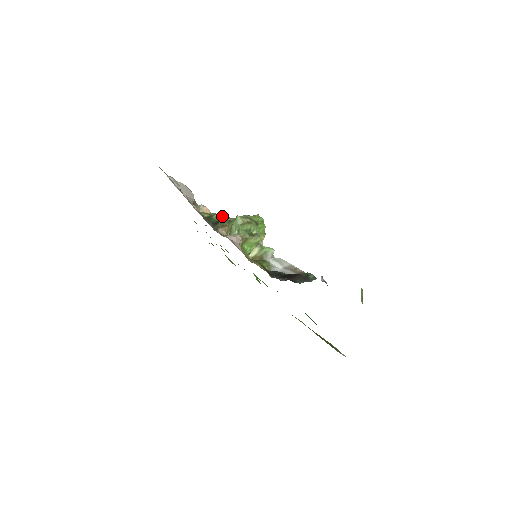
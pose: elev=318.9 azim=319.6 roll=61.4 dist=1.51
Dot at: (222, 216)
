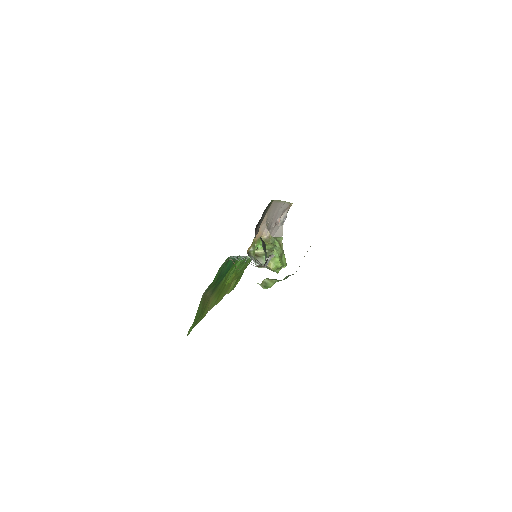
Dot at: occluded
